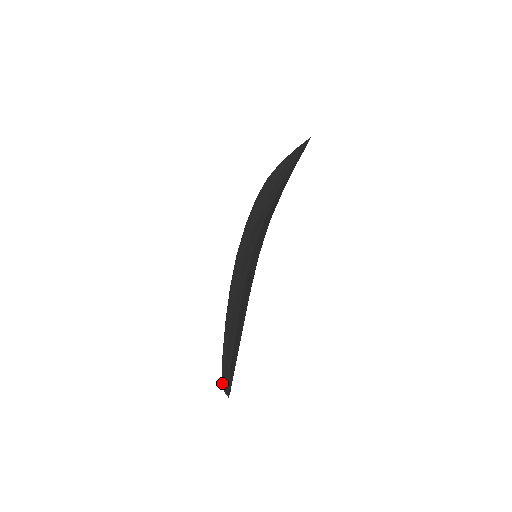
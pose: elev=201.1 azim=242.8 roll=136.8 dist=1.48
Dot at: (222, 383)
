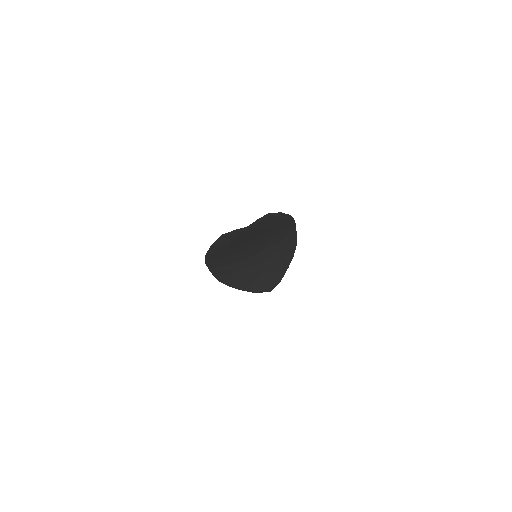
Dot at: (225, 233)
